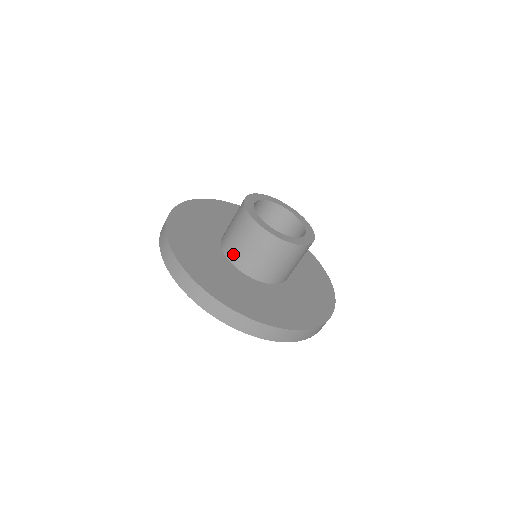
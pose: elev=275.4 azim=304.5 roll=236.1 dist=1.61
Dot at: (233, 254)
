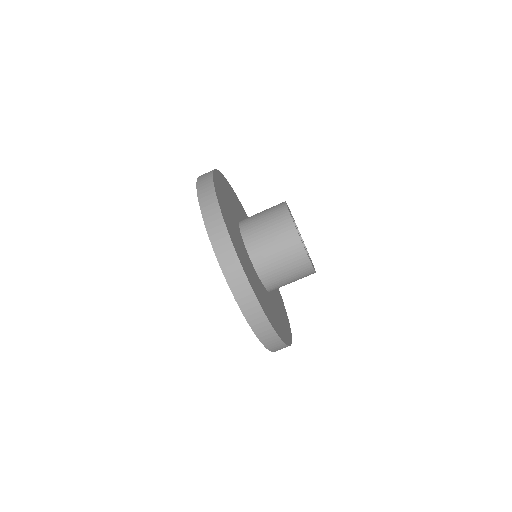
Dot at: (258, 253)
